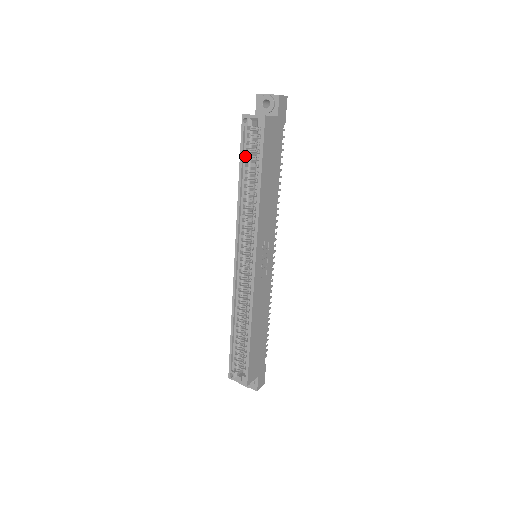
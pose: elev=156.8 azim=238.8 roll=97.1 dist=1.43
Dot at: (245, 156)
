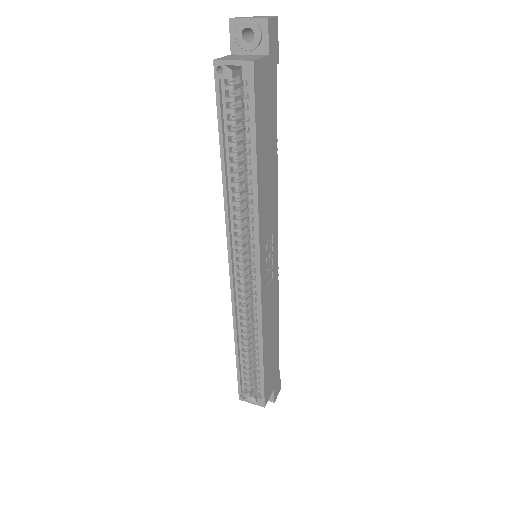
Dot at: (226, 126)
